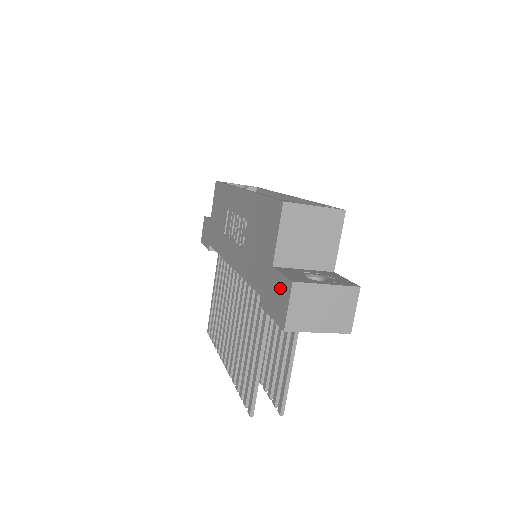
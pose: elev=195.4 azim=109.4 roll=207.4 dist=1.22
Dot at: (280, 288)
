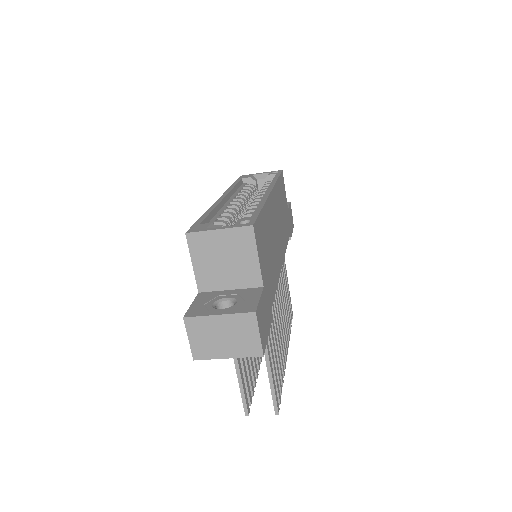
Dot at: occluded
